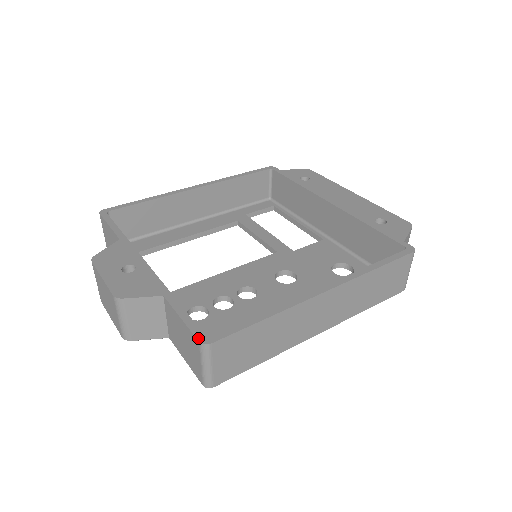
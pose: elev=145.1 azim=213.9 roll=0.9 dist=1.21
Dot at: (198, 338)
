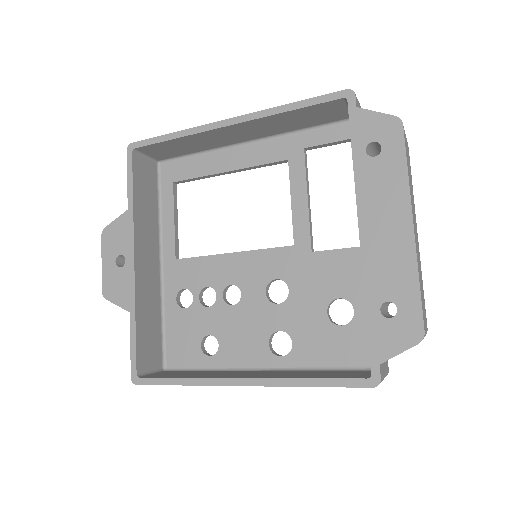
Dot at: (131, 374)
